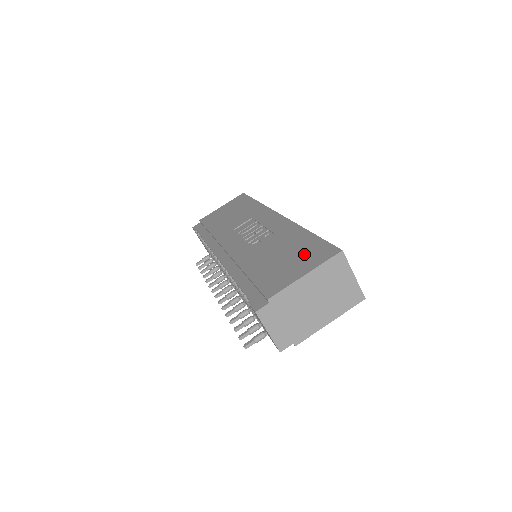
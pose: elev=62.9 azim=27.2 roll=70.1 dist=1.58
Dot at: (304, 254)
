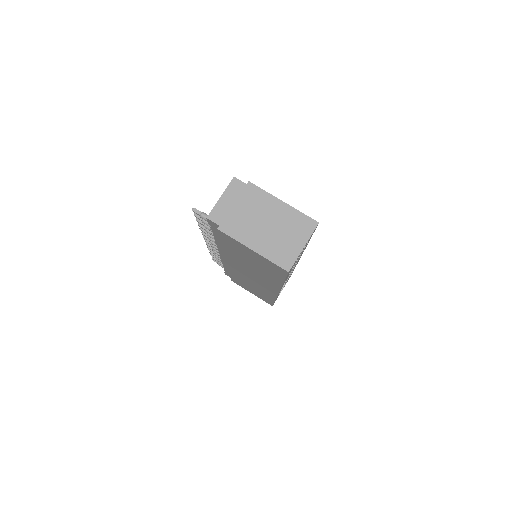
Dot at: occluded
